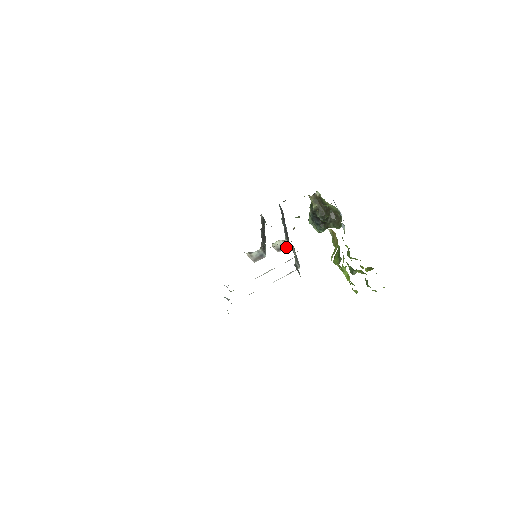
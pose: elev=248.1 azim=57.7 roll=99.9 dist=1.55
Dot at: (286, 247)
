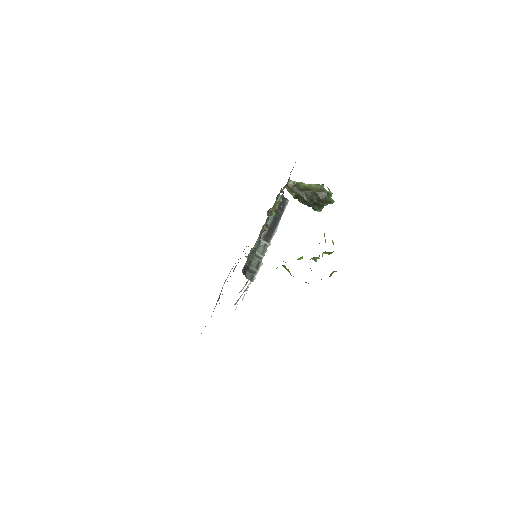
Dot at: (267, 246)
